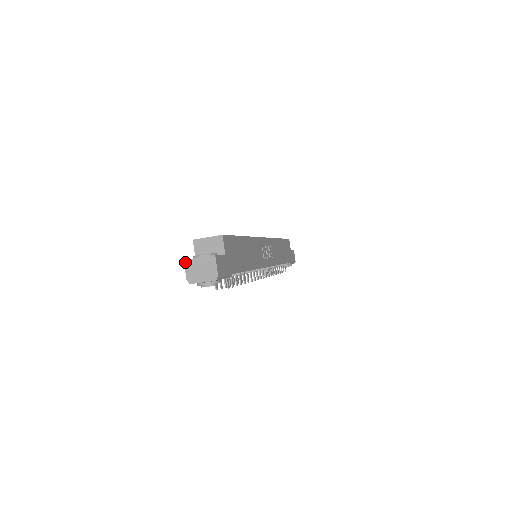
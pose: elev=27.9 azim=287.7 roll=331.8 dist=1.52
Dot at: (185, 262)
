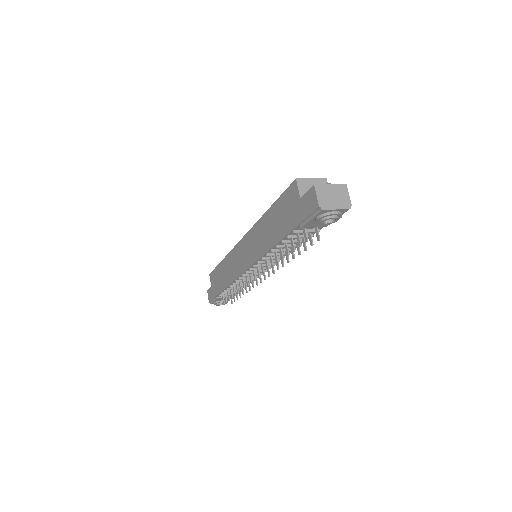
Dot at: (316, 187)
